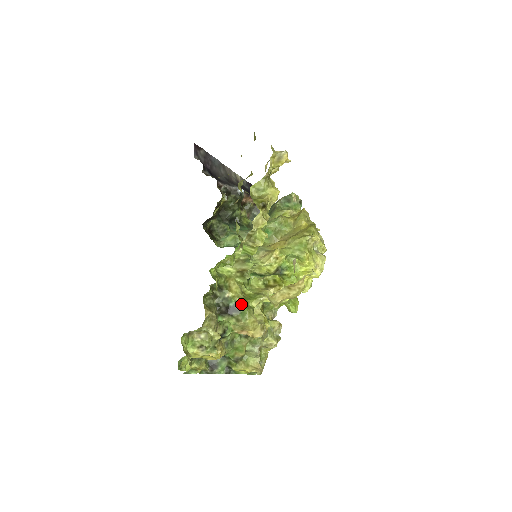
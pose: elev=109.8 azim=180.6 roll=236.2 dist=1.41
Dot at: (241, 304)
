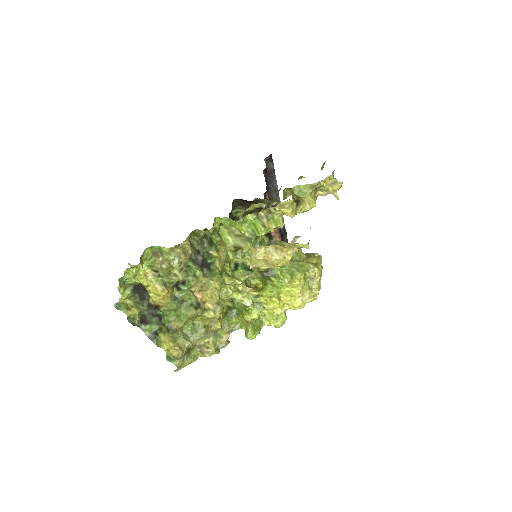
Dot at: (217, 267)
